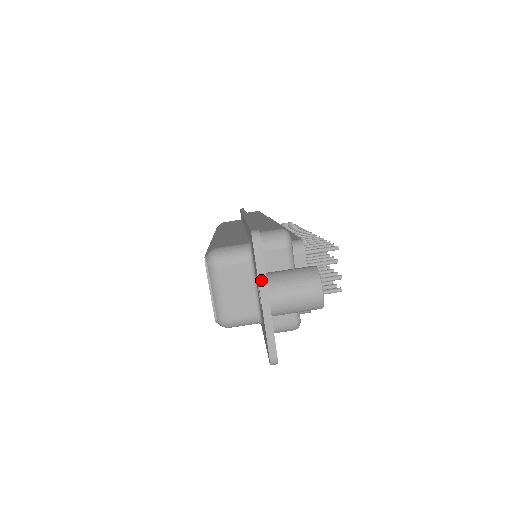
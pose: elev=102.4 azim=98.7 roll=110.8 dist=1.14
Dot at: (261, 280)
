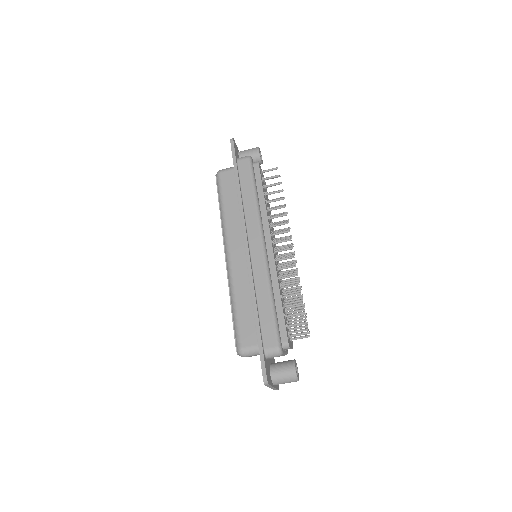
Dot at: occluded
